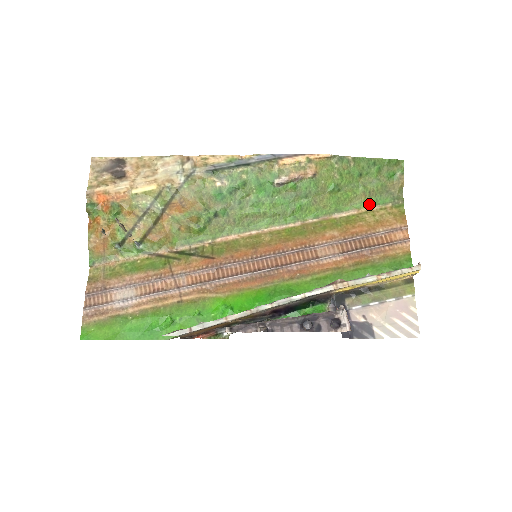
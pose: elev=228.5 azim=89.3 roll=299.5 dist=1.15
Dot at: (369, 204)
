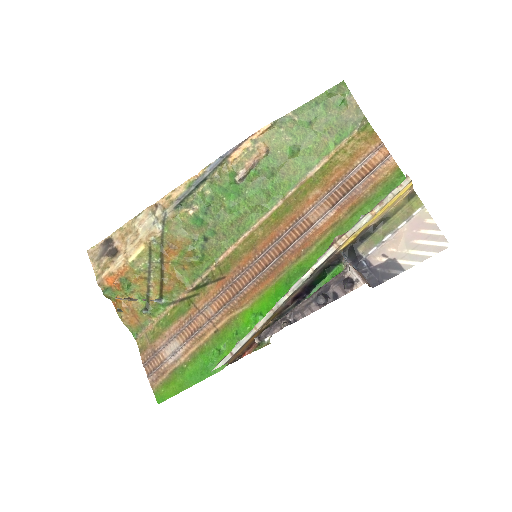
Dot at: (335, 144)
